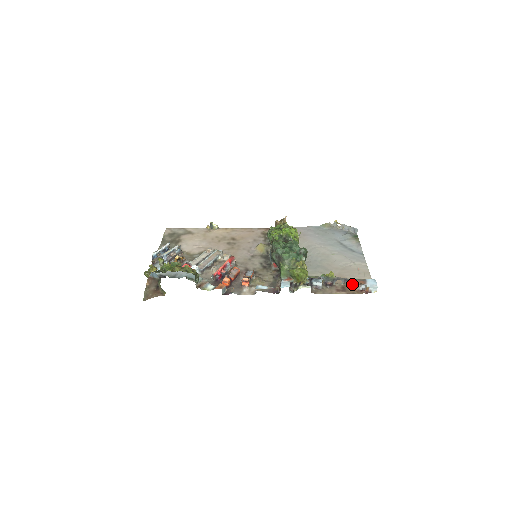
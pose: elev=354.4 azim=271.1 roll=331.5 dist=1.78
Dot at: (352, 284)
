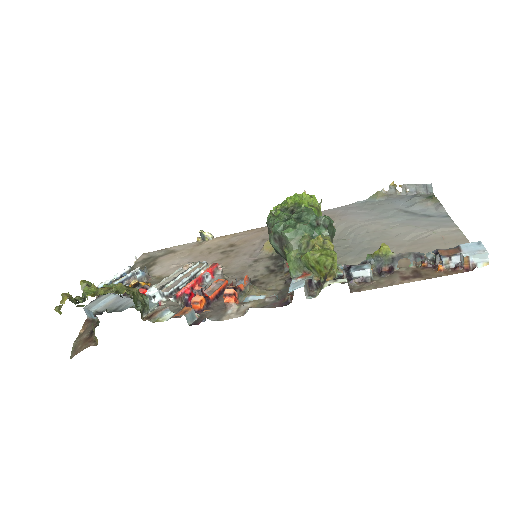
Dot at: (432, 261)
